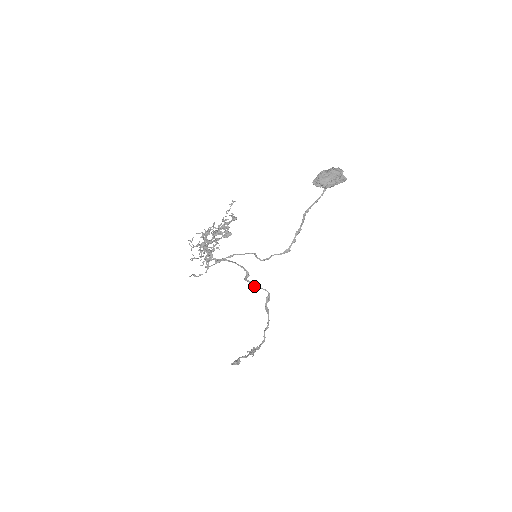
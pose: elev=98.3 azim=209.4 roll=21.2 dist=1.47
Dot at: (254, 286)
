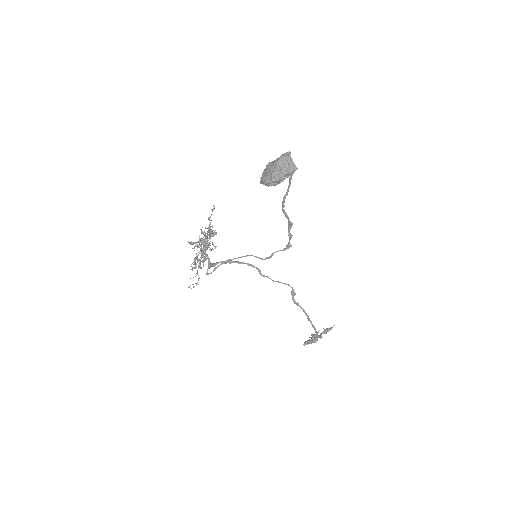
Dot at: (274, 281)
